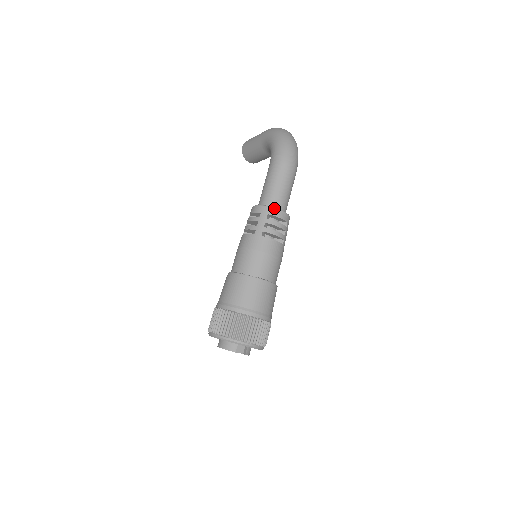
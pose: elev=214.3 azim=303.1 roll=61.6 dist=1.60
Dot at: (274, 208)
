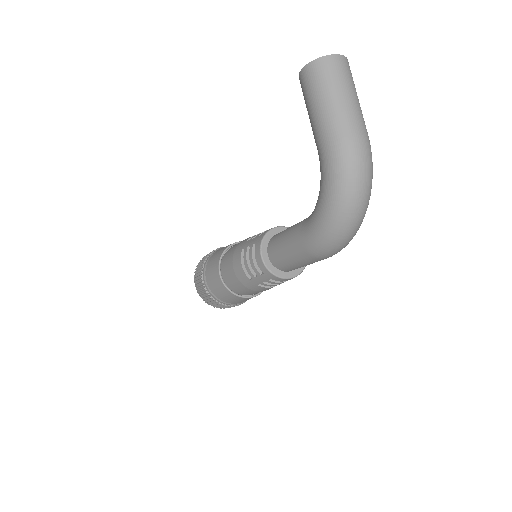
Dot at: (281, 279)
